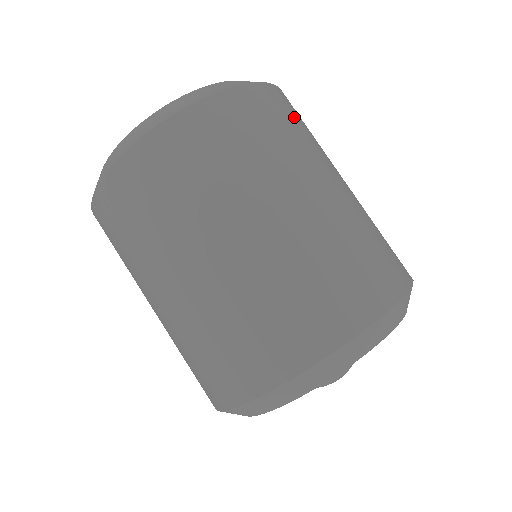
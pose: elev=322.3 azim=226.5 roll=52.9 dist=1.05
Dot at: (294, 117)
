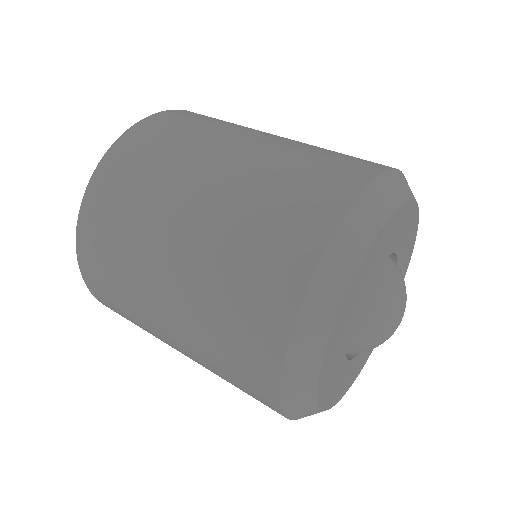
Dot at: (172, 129)
